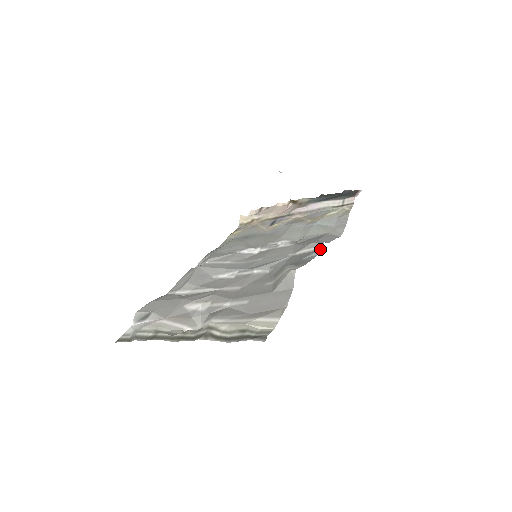
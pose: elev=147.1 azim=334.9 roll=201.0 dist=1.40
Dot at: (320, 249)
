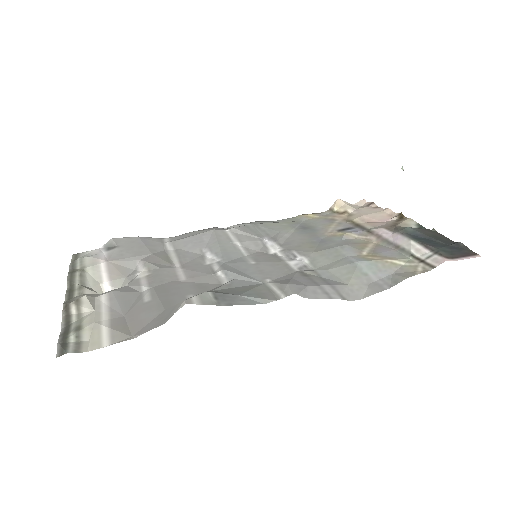
Dot at: (278, 299)
